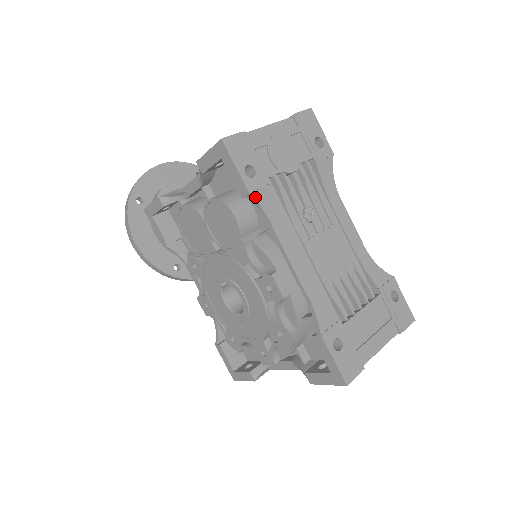
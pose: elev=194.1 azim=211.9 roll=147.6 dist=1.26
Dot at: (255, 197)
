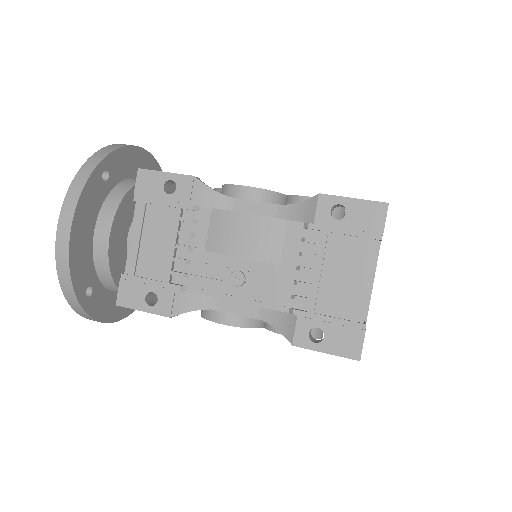
Dot at: occluded
